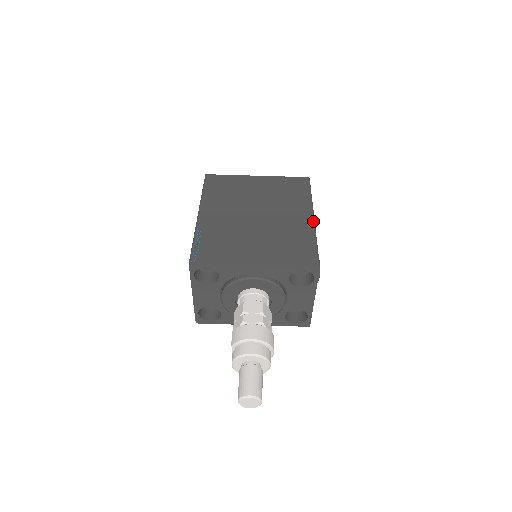
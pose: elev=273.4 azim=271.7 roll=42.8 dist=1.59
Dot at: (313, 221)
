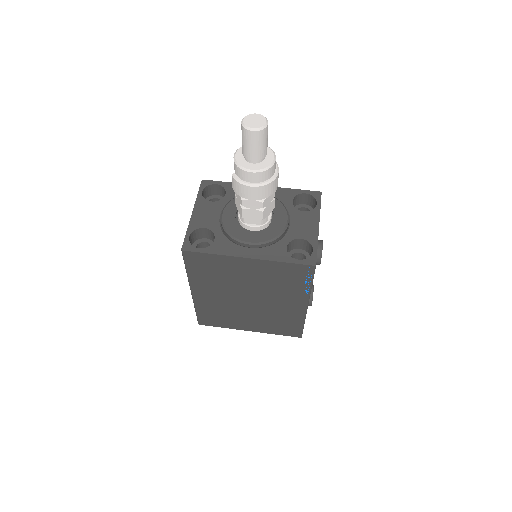
Dot at: occluded
